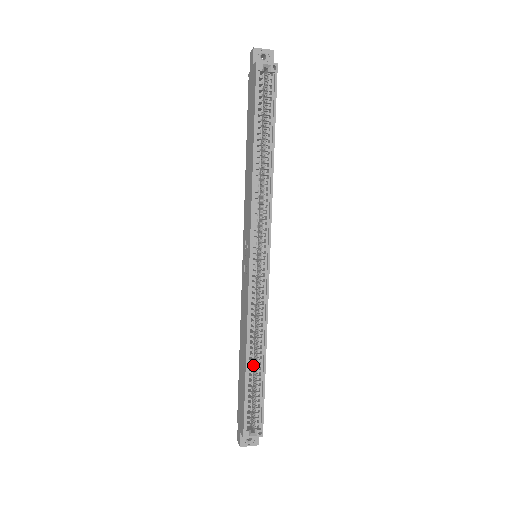
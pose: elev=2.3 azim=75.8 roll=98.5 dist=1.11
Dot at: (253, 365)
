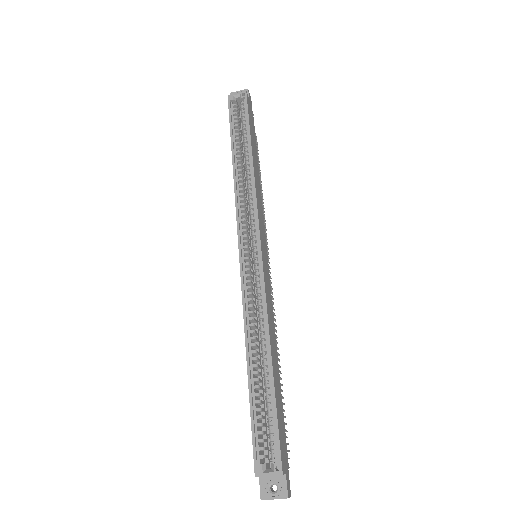
Dot at: occluded
